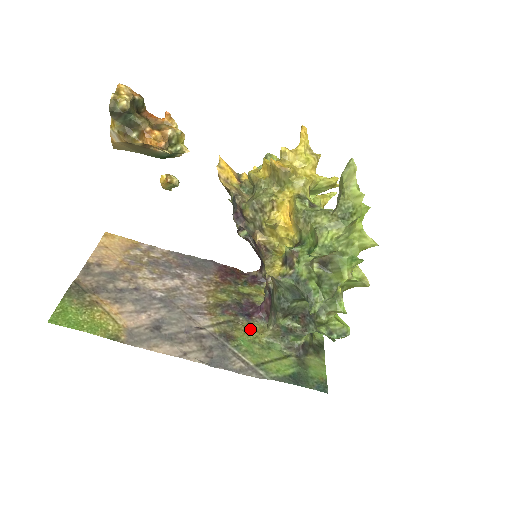
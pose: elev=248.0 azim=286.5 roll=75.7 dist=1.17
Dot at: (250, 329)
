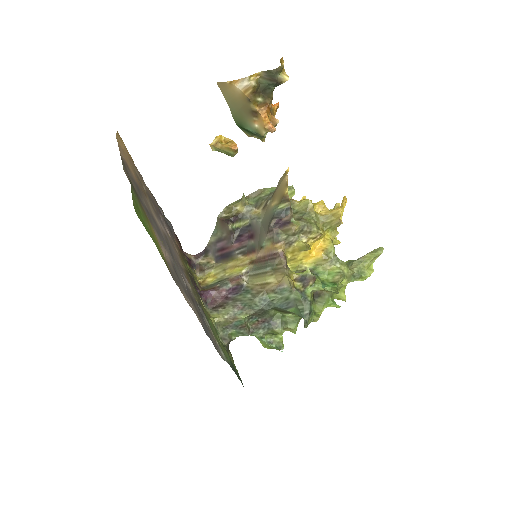
Dot at: occluded
